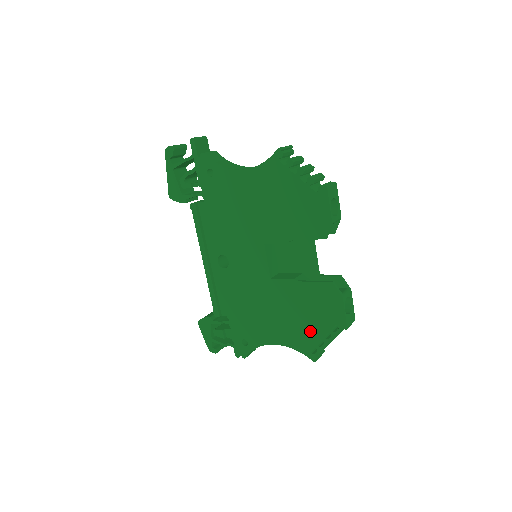
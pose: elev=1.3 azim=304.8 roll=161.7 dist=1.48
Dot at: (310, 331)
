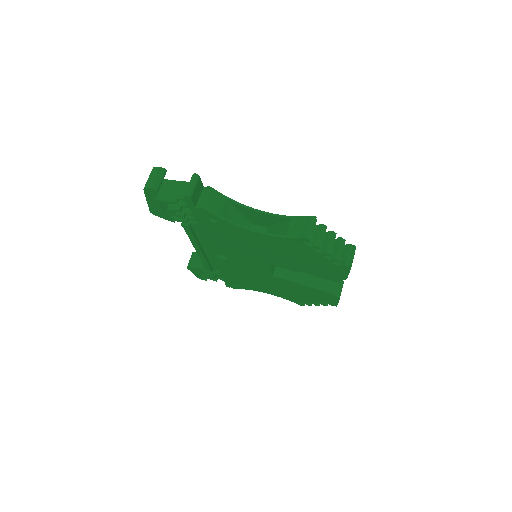
Dot at: (303, 299)
